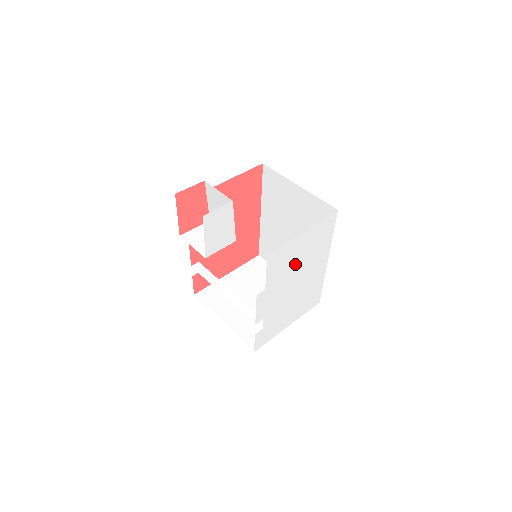
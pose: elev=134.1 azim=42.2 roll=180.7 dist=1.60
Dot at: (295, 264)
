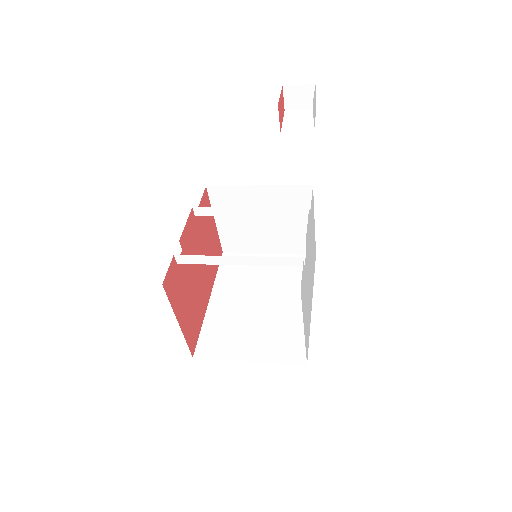
Dot at: occluded
